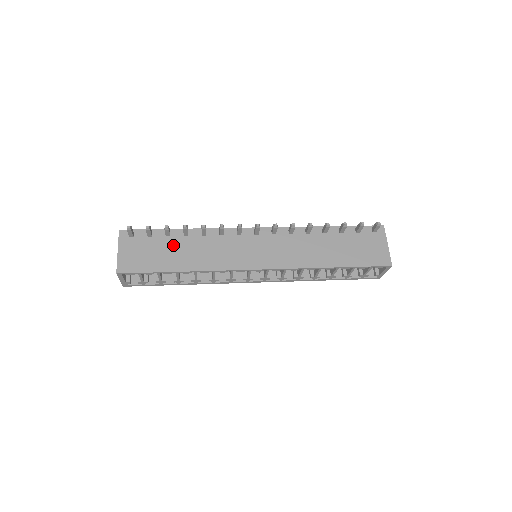
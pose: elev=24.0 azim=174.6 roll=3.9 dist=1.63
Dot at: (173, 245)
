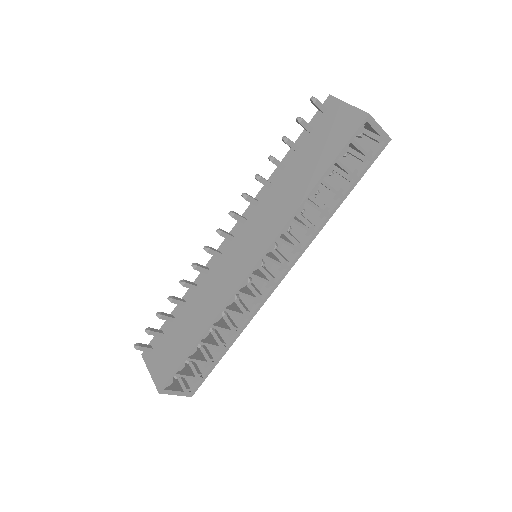
Dot at: (181, 323)
